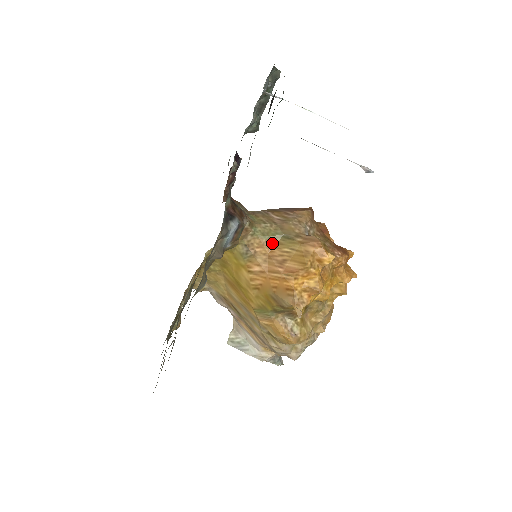
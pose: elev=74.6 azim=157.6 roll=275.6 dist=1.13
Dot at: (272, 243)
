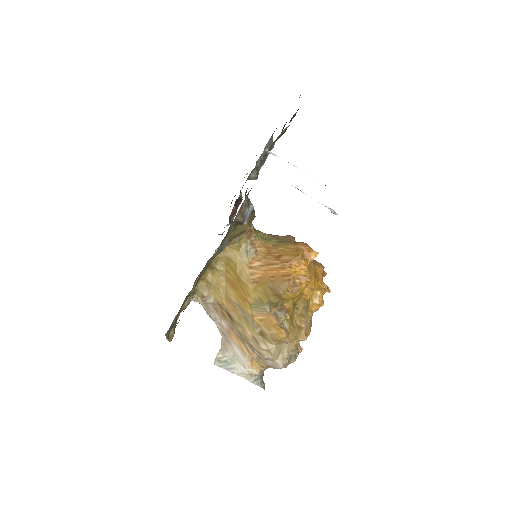
Dot at: (270, 245)
